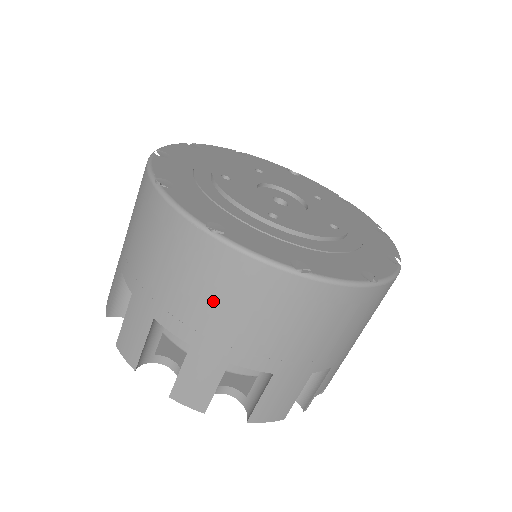
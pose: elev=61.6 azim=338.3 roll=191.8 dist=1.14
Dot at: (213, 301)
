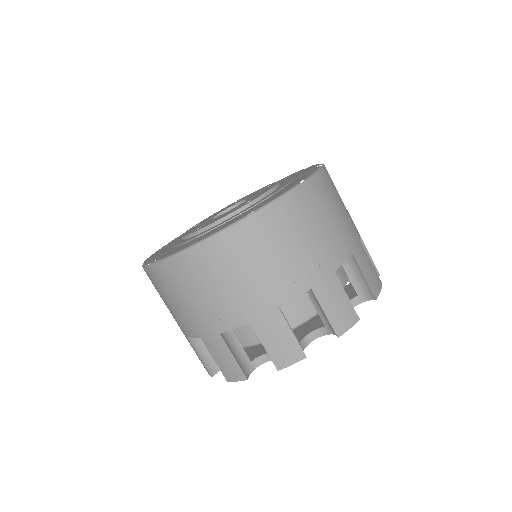
Dot at: (292, 247)
